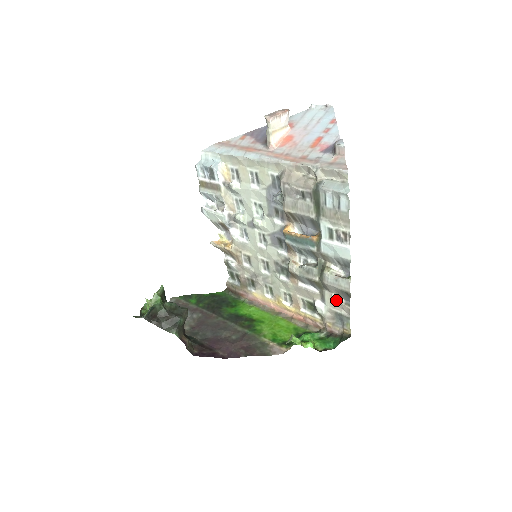
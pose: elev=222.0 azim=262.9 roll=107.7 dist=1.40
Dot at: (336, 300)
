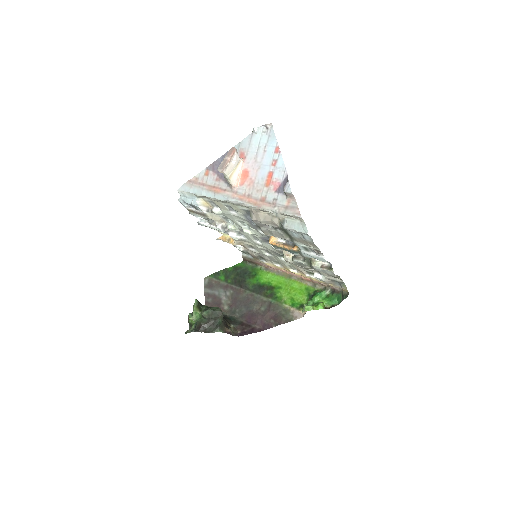
Dot at: (329, 275)
